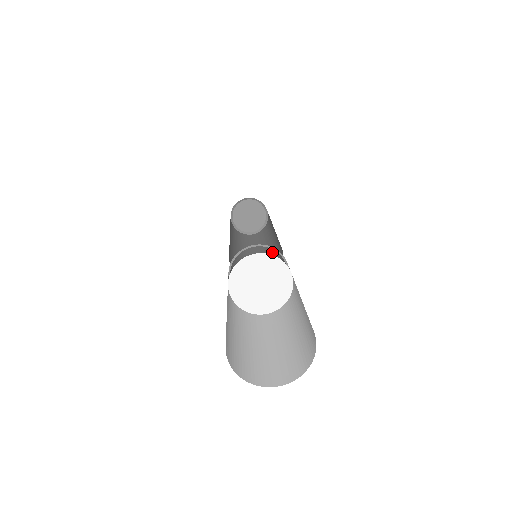
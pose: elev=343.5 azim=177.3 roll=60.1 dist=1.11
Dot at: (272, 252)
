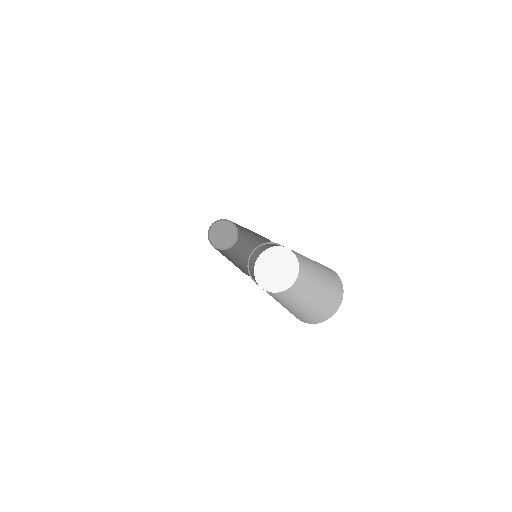
Dot at: occluded
